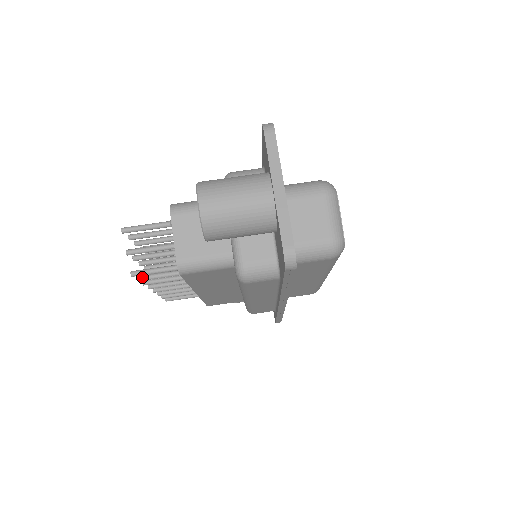
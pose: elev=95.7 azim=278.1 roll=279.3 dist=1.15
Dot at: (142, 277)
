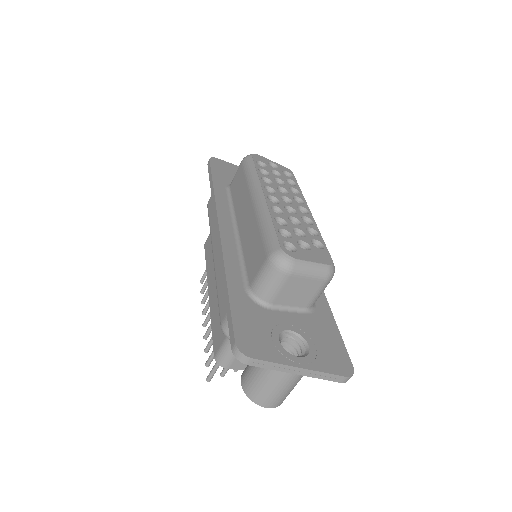
Dot at: occluded
